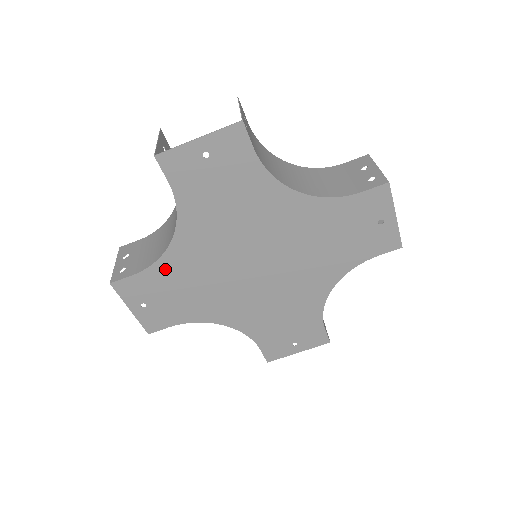
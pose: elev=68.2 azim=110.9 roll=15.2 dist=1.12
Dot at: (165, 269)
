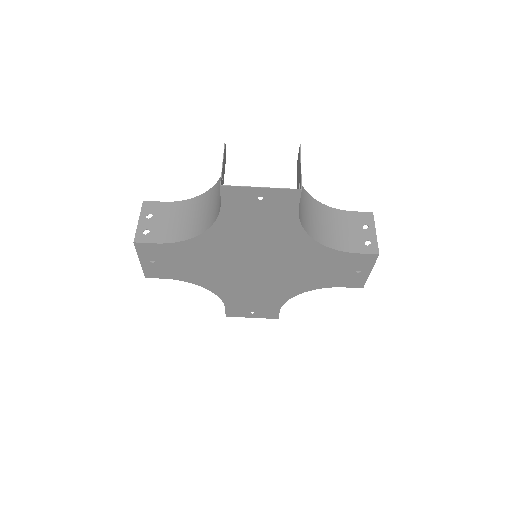
Dot at: (184, 248)
